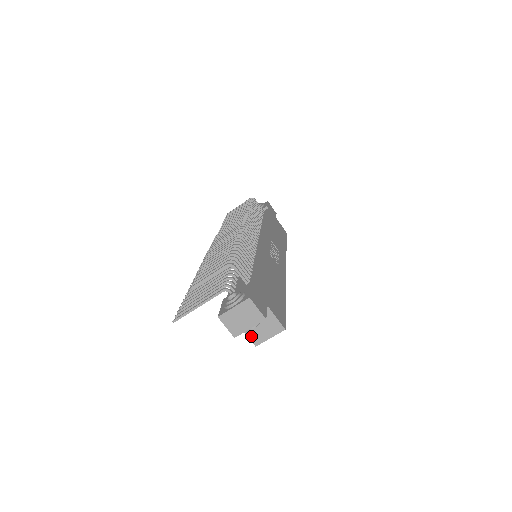
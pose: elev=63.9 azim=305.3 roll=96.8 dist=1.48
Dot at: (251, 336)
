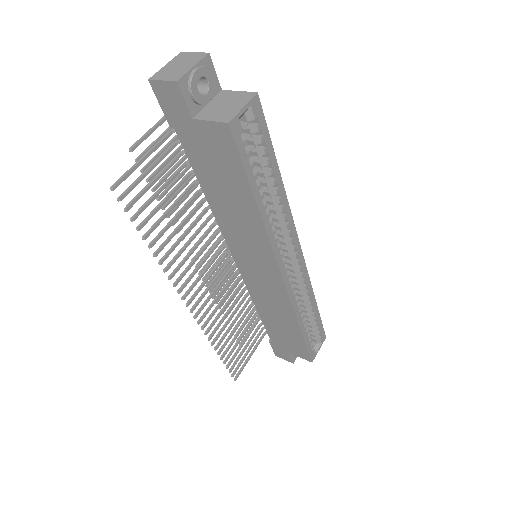
Dot at: (216, 119)
